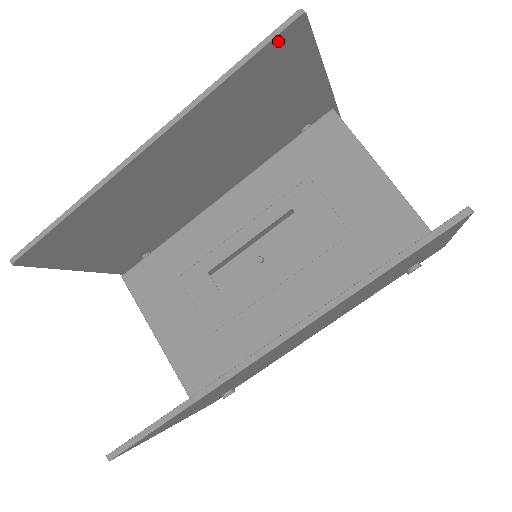
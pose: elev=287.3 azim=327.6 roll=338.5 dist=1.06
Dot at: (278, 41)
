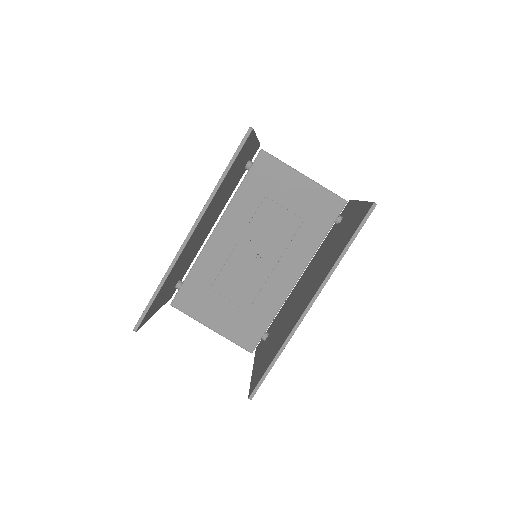
Dot at: (243, 147)
